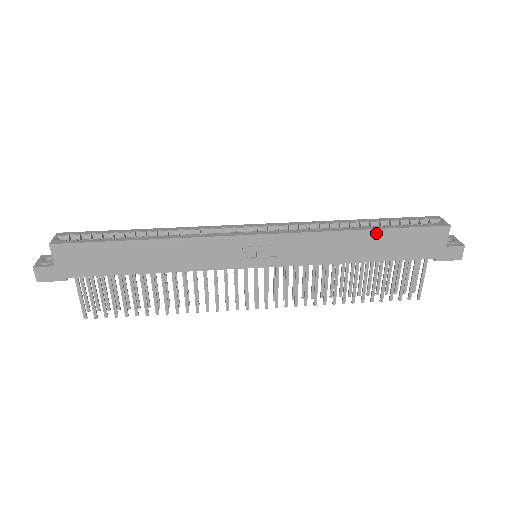
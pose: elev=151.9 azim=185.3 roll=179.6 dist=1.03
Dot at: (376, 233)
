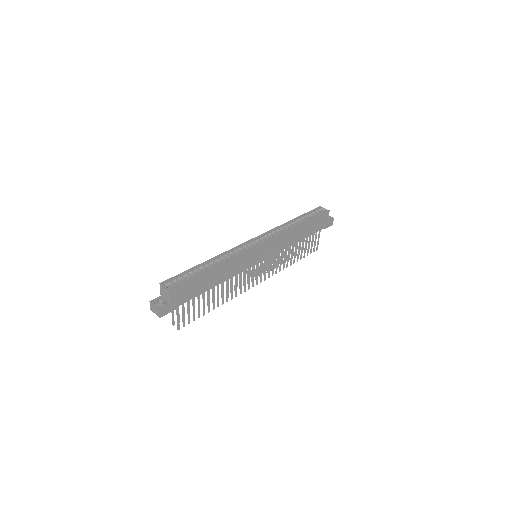
Dot at: (305, 225)
